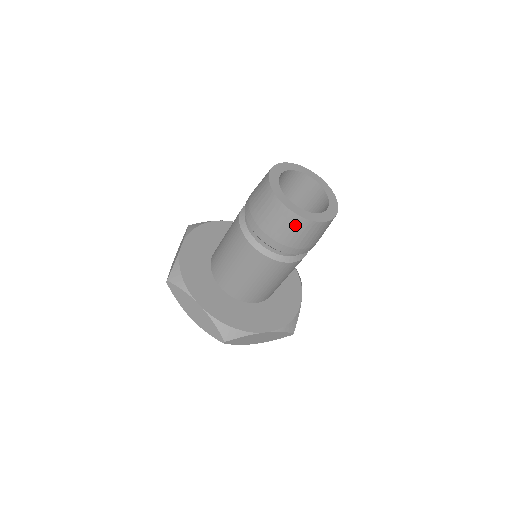
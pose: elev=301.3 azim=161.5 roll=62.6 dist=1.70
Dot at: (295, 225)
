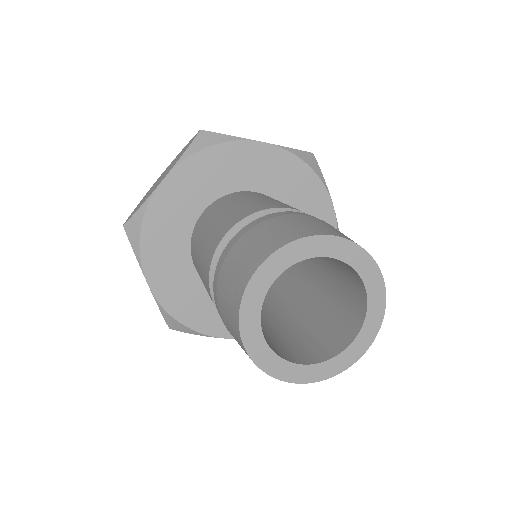
Dot at: occluded
